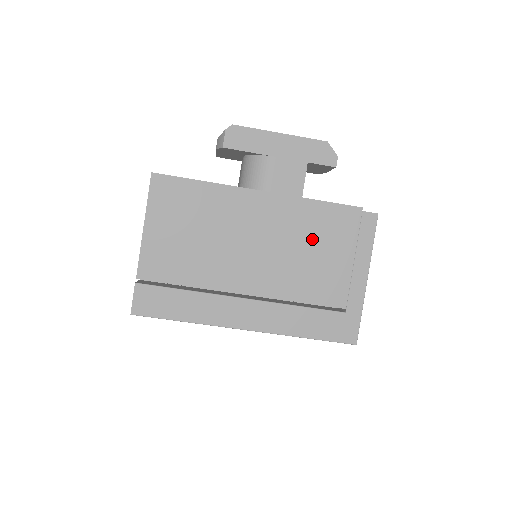
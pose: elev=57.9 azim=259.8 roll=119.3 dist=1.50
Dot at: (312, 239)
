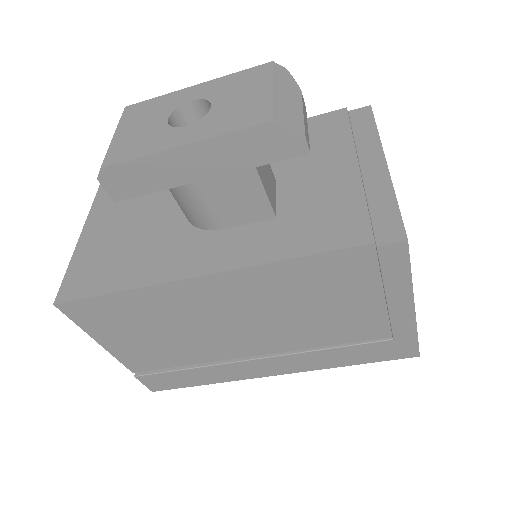
Dot at: (309, 297)
